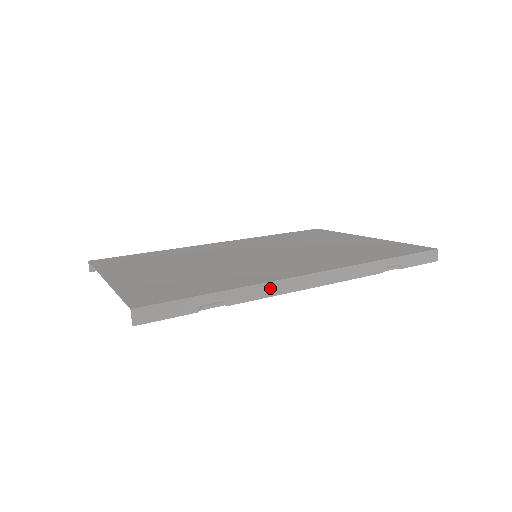
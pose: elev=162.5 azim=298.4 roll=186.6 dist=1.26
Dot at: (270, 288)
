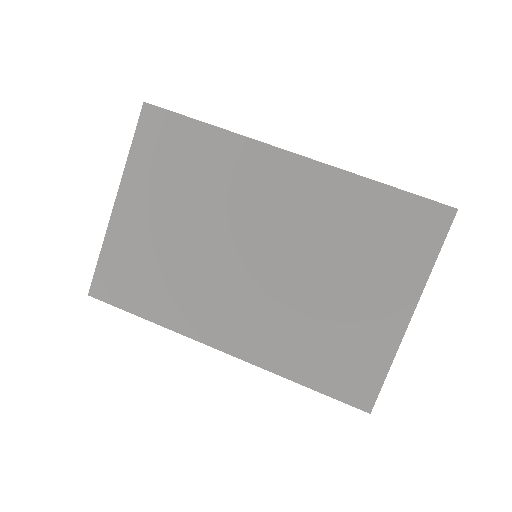
Dot at: (186, 334)
